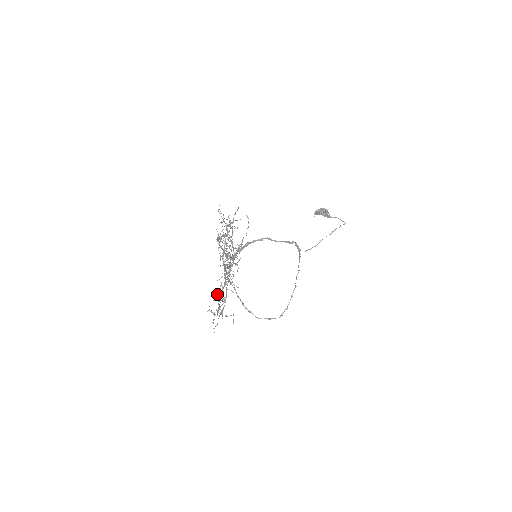
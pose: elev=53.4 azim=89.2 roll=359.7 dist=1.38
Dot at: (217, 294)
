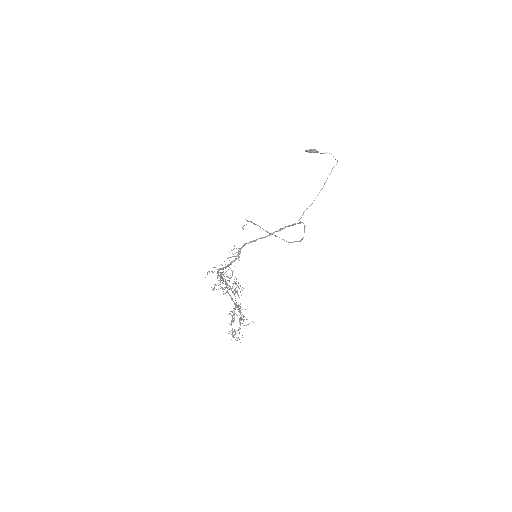
Dot at: occluded
